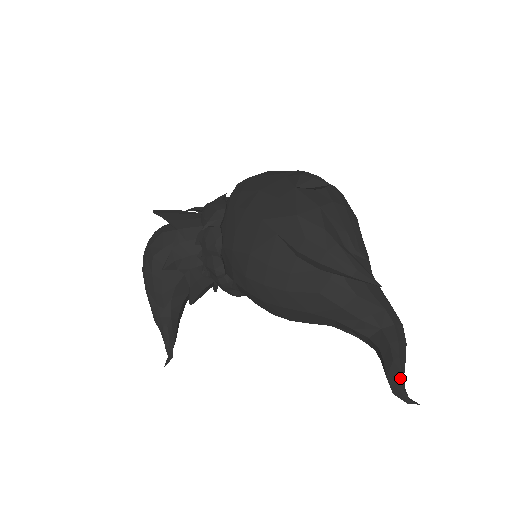
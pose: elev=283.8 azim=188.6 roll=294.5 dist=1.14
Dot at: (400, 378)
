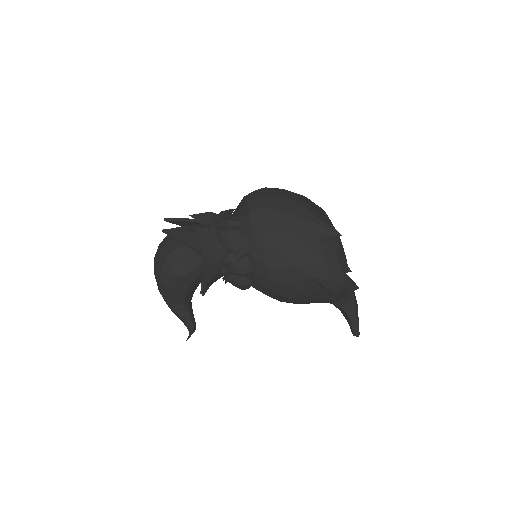
Dot at: occluded
